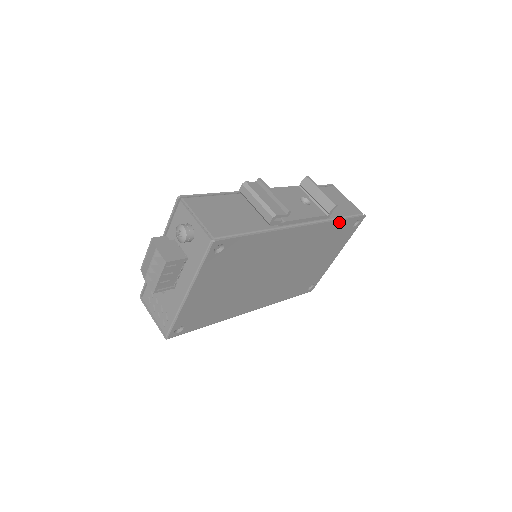
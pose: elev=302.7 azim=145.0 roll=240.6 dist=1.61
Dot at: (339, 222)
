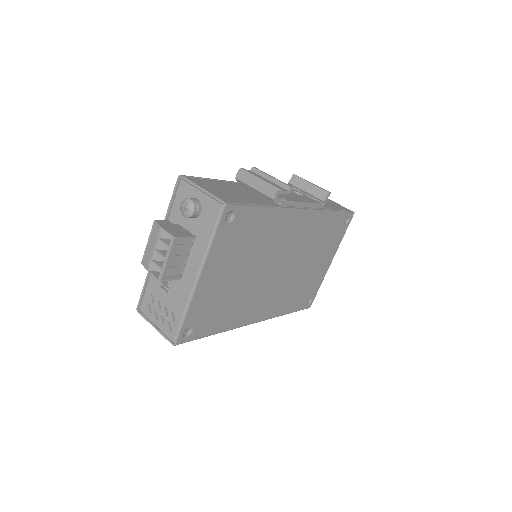
Dot at: (333, 214)
